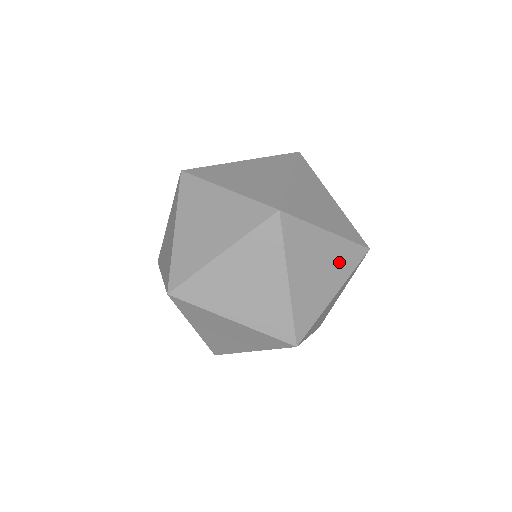
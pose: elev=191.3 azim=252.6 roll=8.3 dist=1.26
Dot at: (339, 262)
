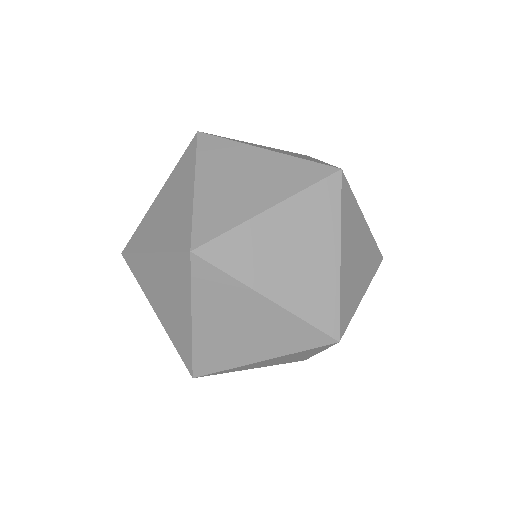
Dot at: (368, 258)
